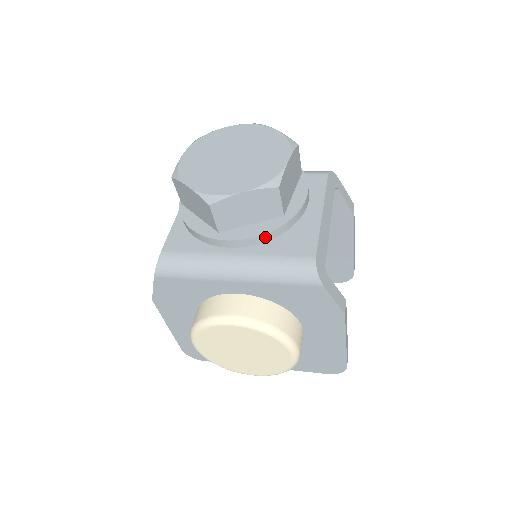
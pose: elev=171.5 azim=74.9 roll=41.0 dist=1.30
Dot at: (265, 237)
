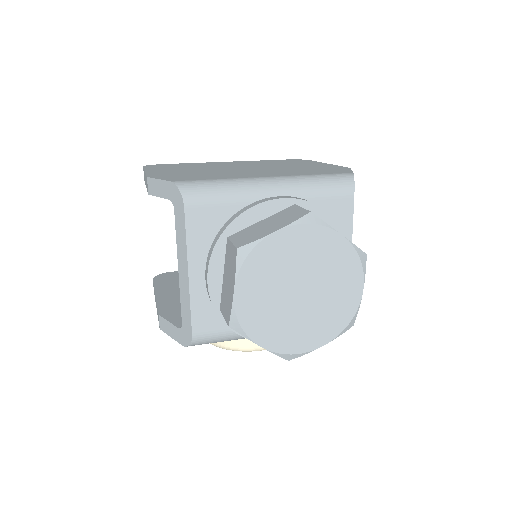
Dot at: occluded
